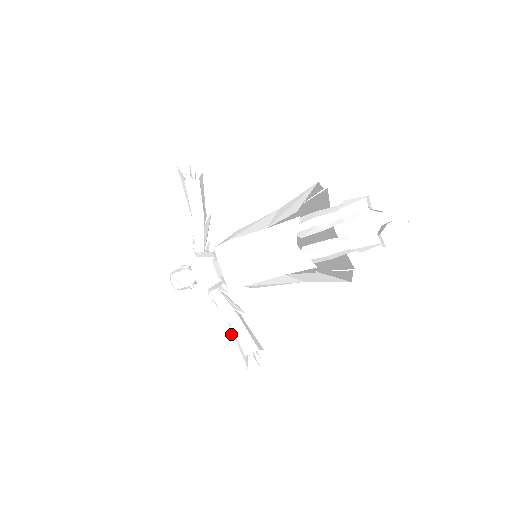
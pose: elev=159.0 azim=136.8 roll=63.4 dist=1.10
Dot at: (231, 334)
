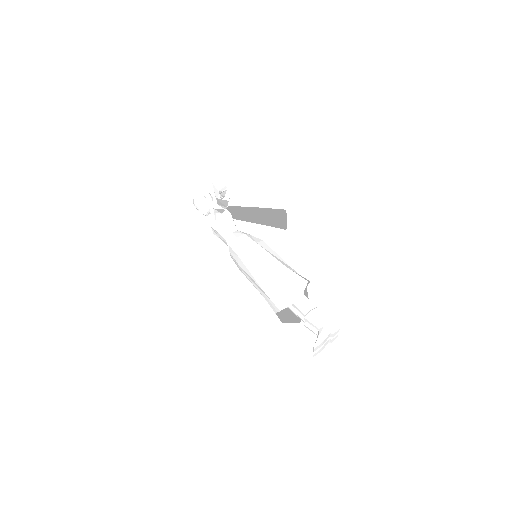
Dot at: occluded
